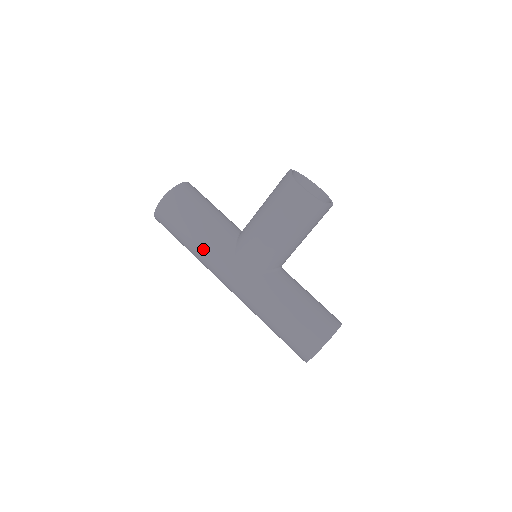
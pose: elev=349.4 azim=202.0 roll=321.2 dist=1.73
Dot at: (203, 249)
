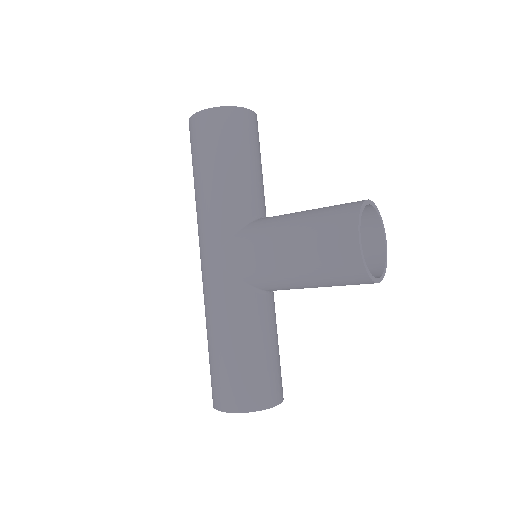
Dot at: (205, 203)
